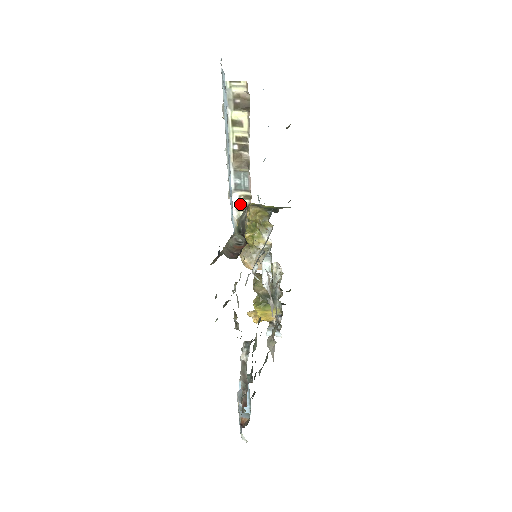
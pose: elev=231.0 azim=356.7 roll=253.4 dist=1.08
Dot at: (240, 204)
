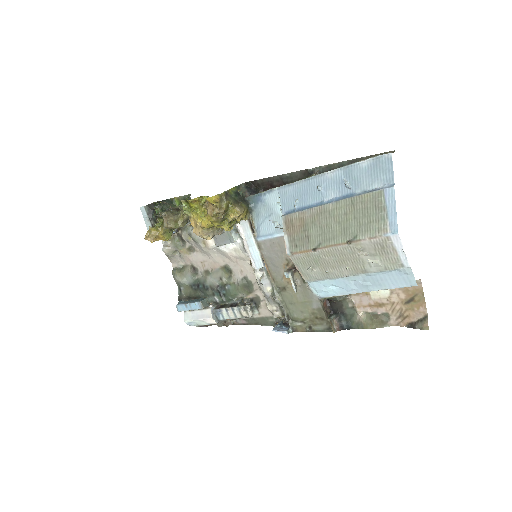
Dot at: (342, 292)
